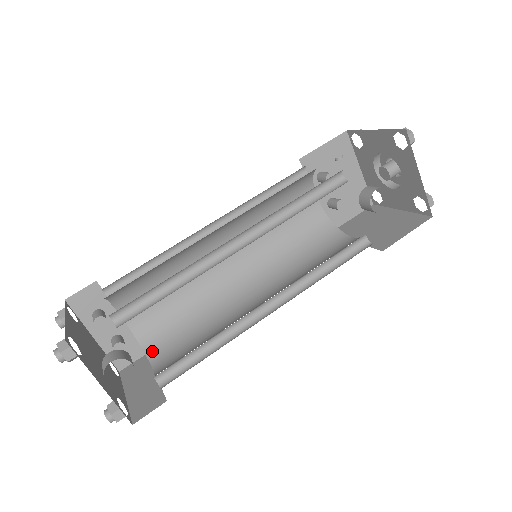
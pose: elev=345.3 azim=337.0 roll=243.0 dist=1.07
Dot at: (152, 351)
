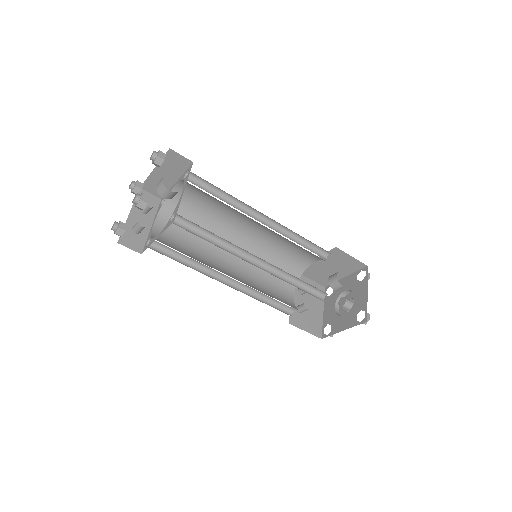
Dot at: occluded
